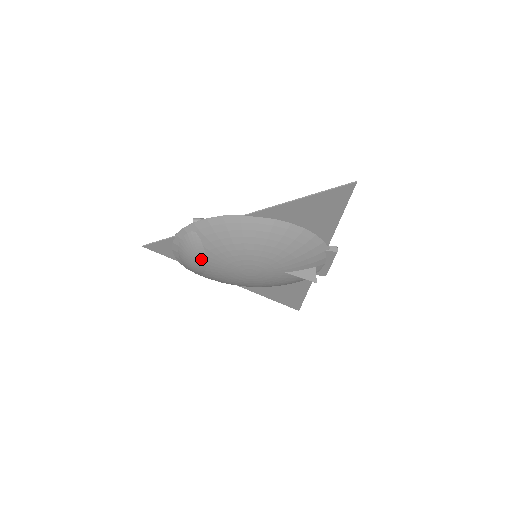
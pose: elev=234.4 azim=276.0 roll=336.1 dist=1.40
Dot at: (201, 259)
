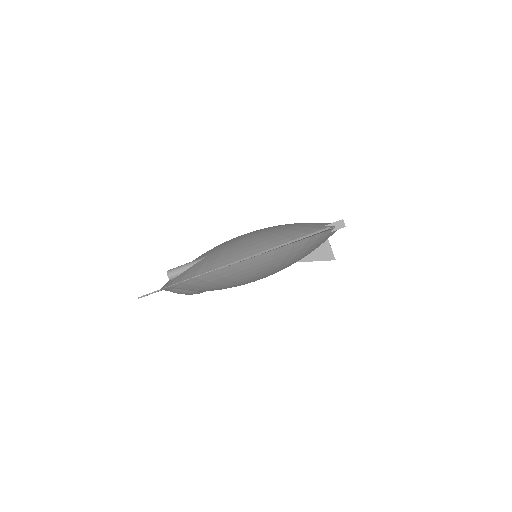
Dot at: occluded
